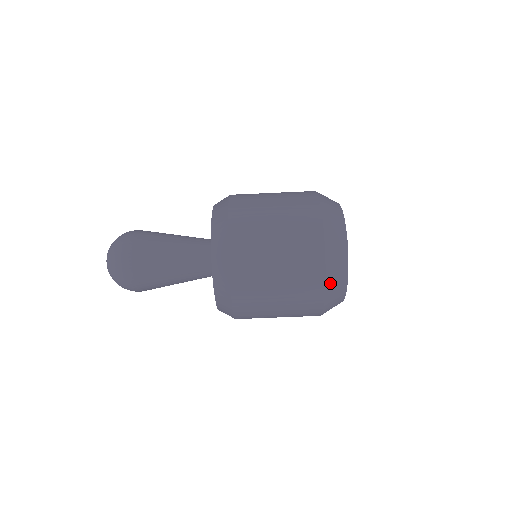
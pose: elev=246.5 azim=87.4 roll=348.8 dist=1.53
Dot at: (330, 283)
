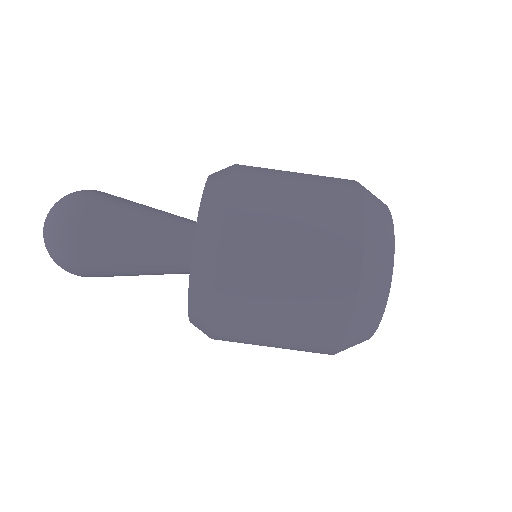
Dot at: (362, 305)
